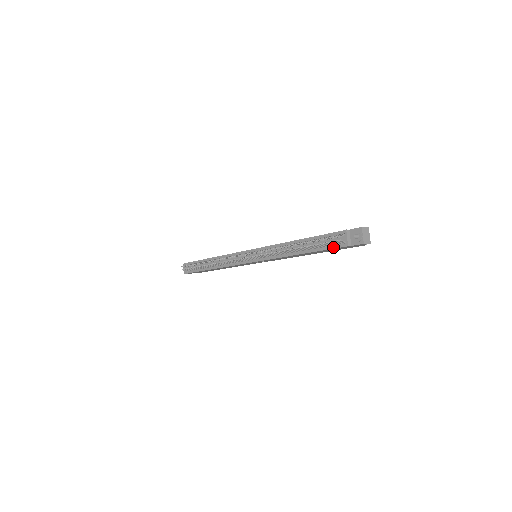
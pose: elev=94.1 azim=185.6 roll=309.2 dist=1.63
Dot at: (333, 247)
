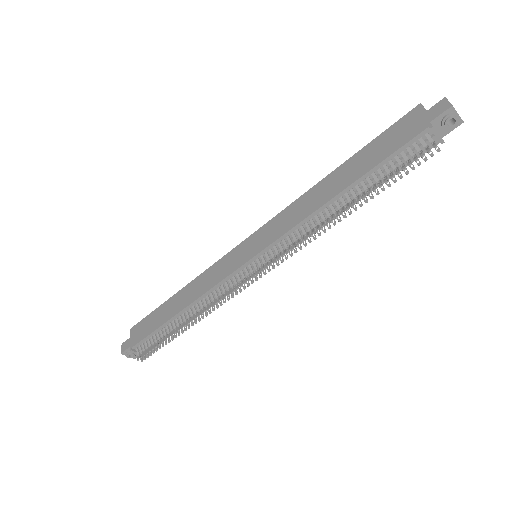
Dot at: occluded
